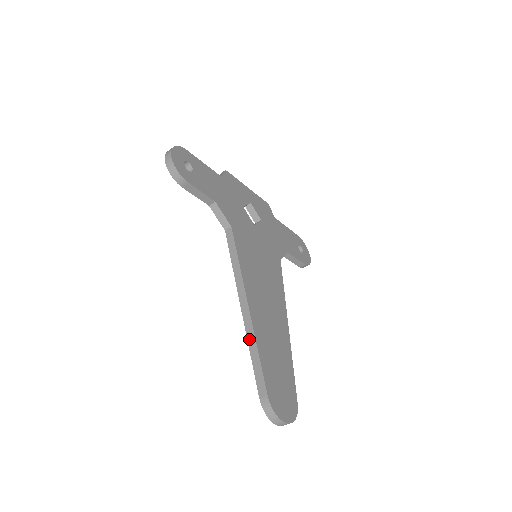
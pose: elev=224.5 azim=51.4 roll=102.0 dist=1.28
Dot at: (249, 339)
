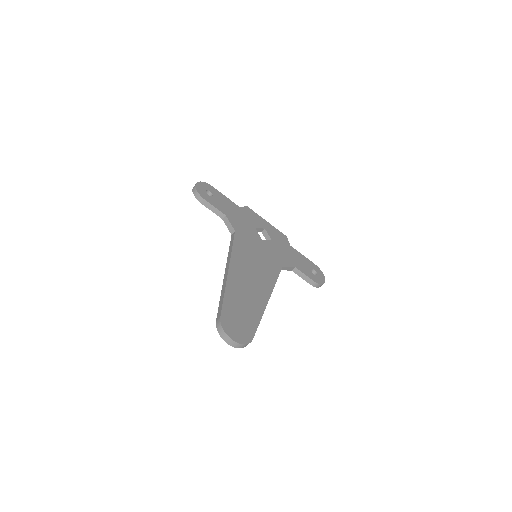
Dot at: (222, 289)
